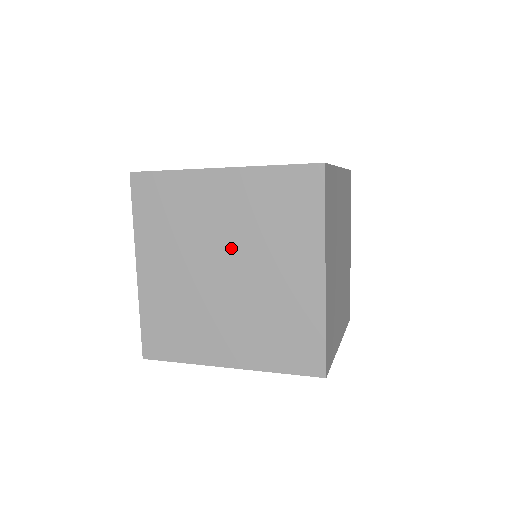
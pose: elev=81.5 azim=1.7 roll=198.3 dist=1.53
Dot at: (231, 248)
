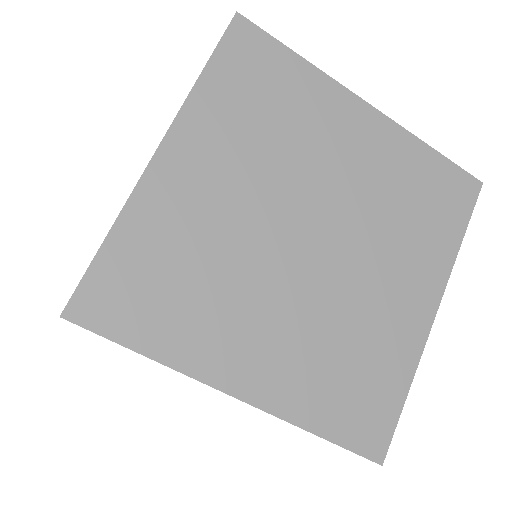
Dot at: (282, 207)
